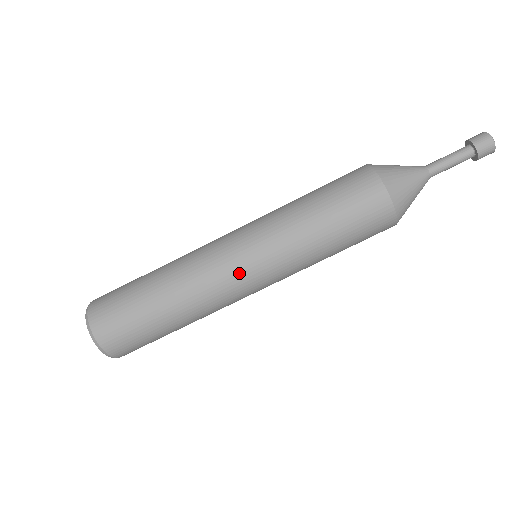
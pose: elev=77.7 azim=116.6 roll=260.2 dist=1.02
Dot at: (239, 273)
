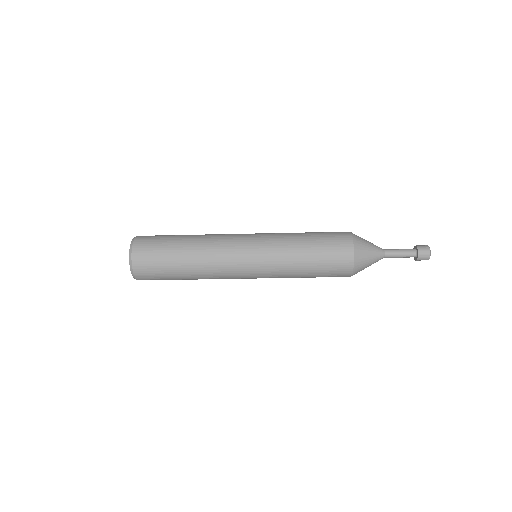
Dot at: (242, 266)
